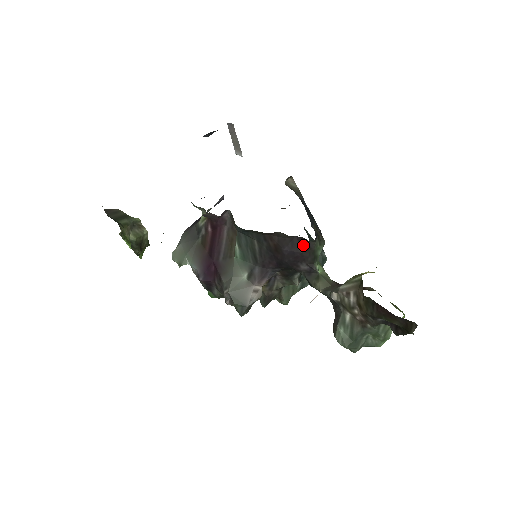
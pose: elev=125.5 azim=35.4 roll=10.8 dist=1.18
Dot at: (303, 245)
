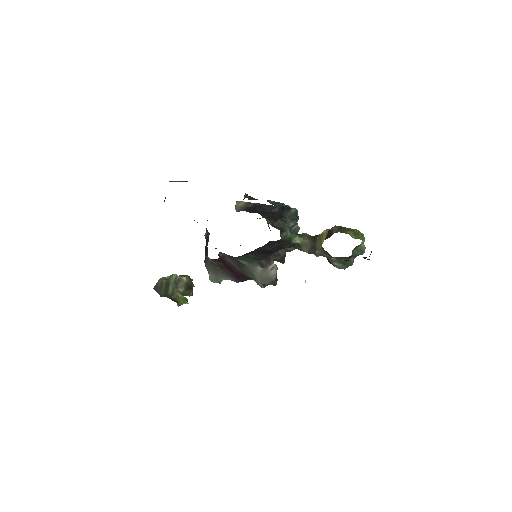
Dot at: (277, 242)
